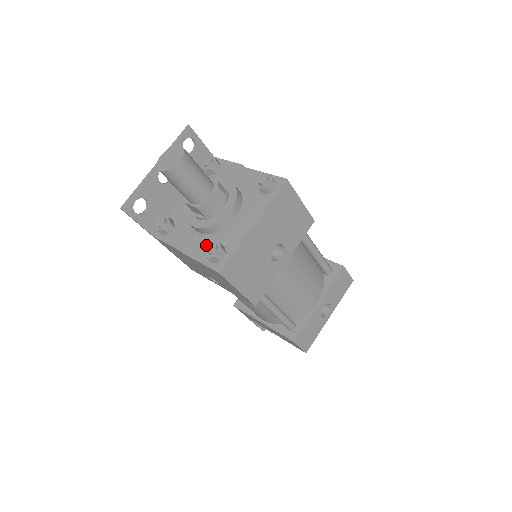
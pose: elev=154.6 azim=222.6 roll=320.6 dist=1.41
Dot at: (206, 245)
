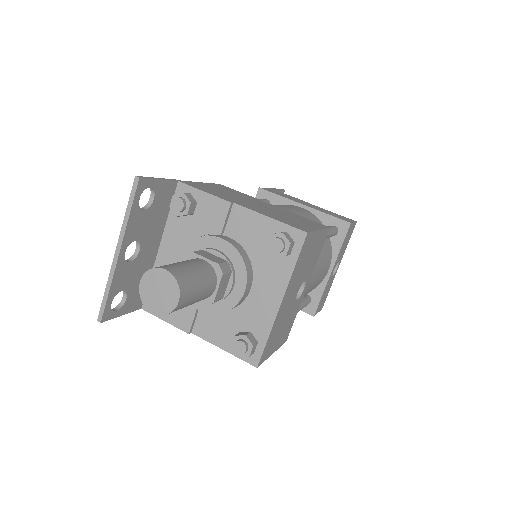
Dot at: (224, 327)
